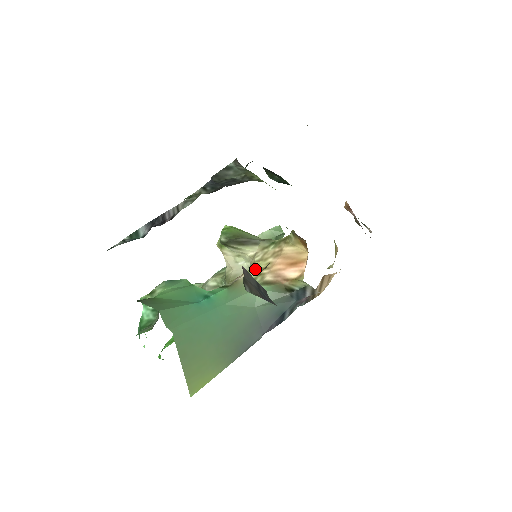
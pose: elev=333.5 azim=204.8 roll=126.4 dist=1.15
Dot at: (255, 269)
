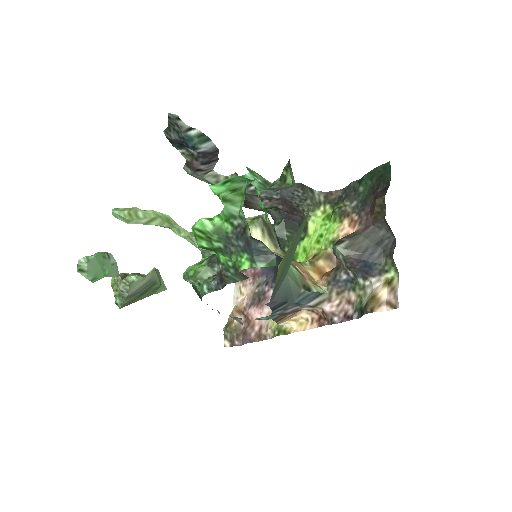
Dot at: occluded
